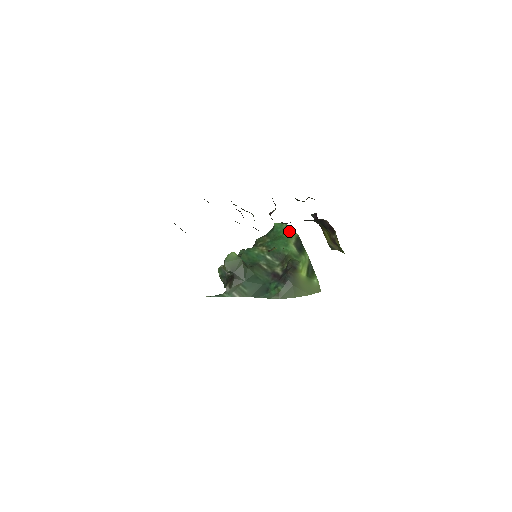
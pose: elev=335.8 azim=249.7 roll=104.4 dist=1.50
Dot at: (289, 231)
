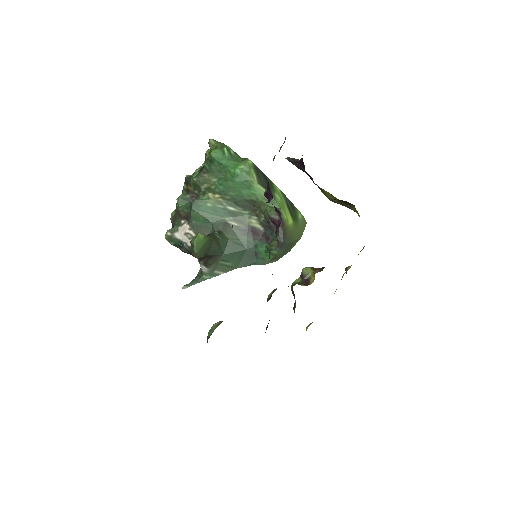
Dot at: (237, 159)
